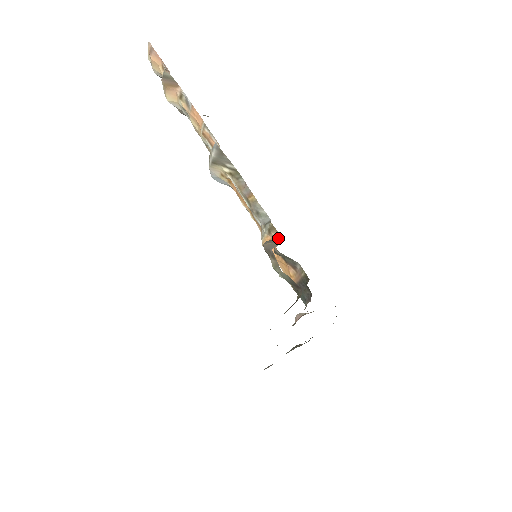
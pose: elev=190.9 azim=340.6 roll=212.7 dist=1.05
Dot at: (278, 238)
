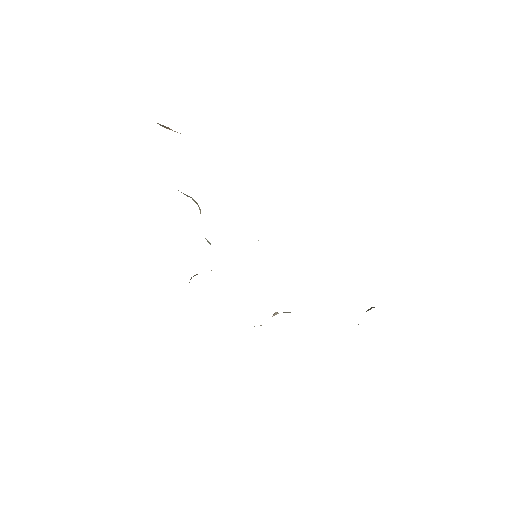
Dot at: occluded
